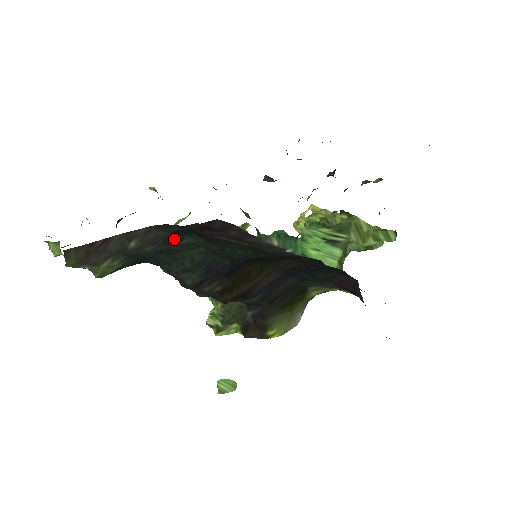
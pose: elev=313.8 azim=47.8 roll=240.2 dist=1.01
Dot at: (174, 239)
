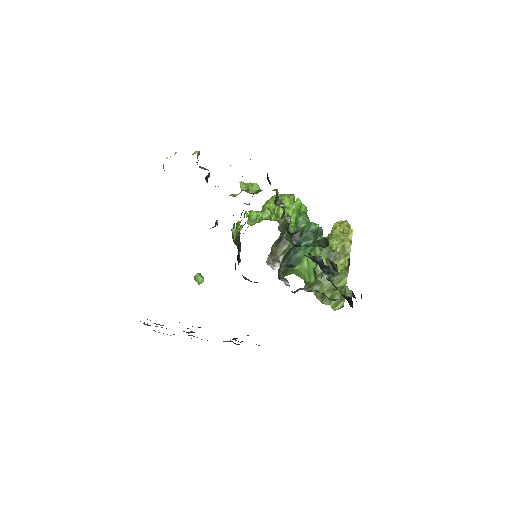
Dot at: occluded
